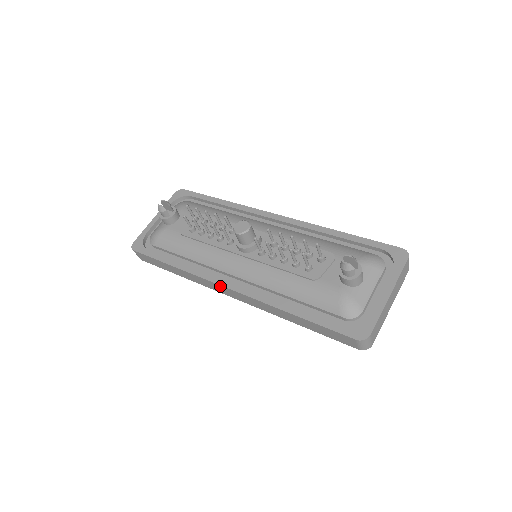
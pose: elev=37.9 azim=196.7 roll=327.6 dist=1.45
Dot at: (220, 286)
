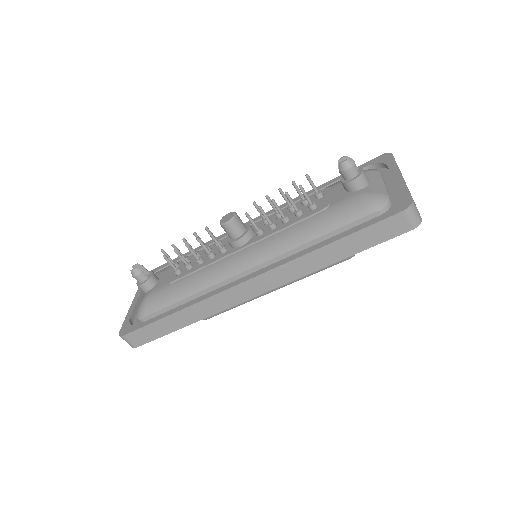
Dot at: (237, 287)
